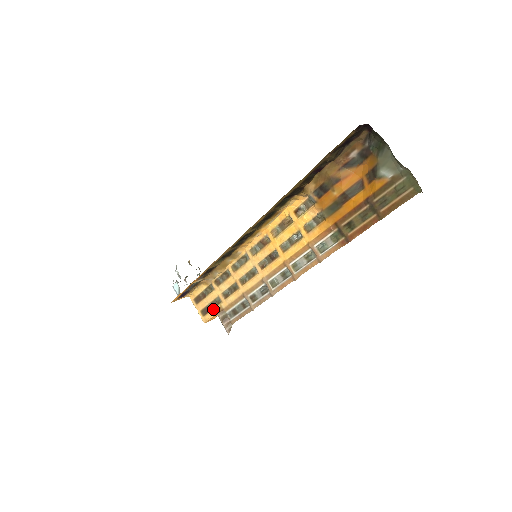
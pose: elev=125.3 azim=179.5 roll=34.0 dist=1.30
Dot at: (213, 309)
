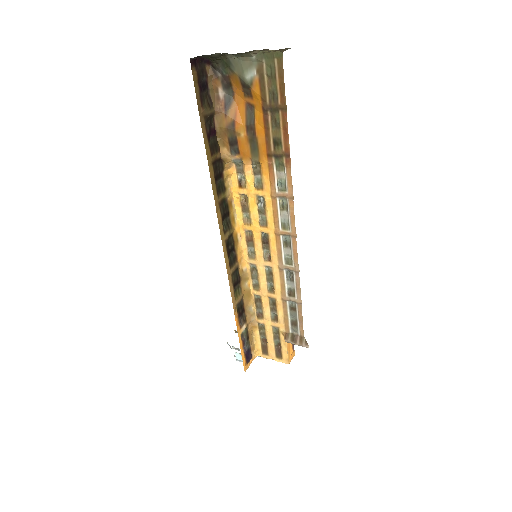
Dot at: (280, 343)
